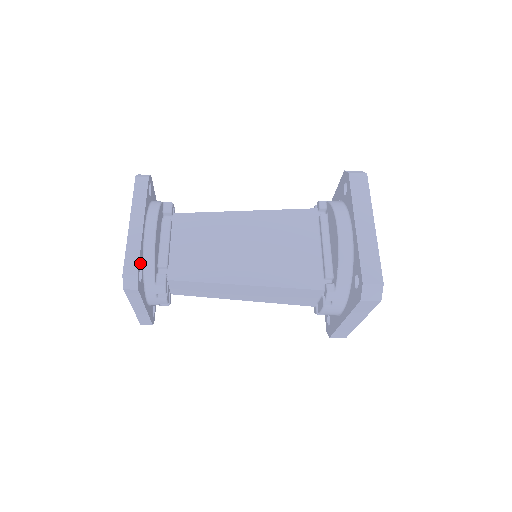
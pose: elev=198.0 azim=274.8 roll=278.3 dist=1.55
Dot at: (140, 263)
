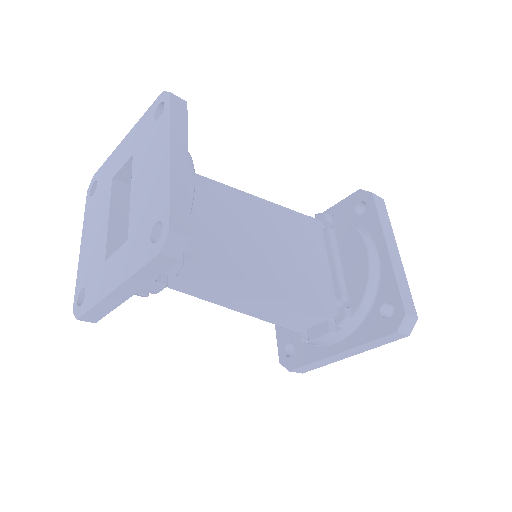
Dot at: occluded
